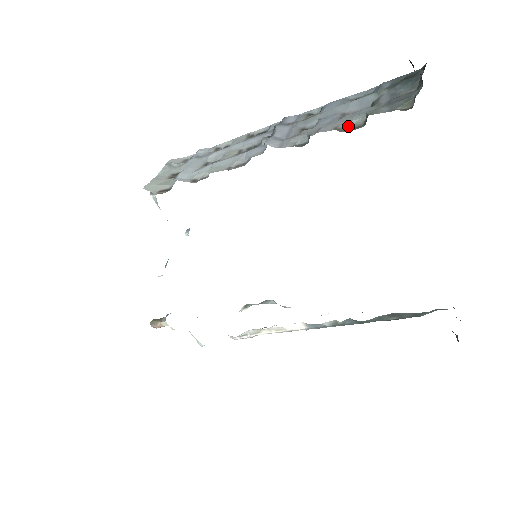
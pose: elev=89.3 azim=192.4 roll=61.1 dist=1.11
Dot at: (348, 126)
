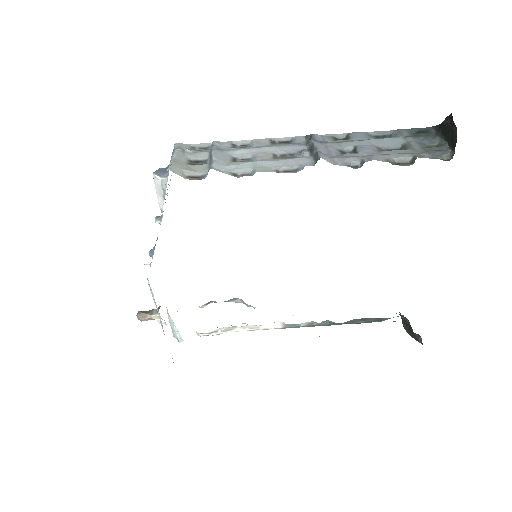
Dot at: (396, 161)
